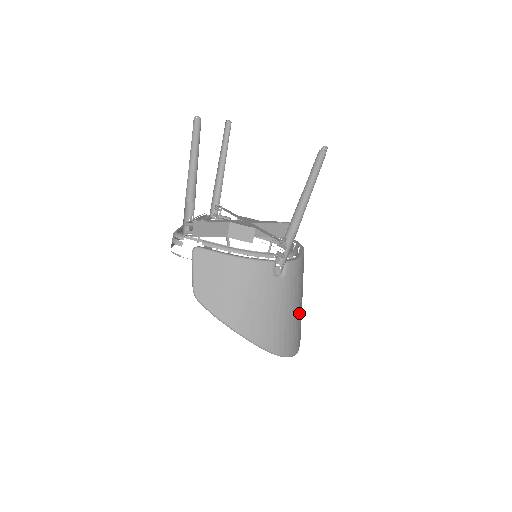
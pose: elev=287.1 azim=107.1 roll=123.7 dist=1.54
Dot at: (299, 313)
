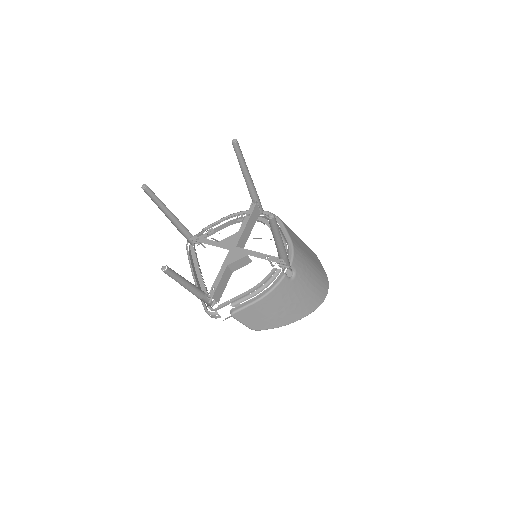
Dot at: (313, 264)
